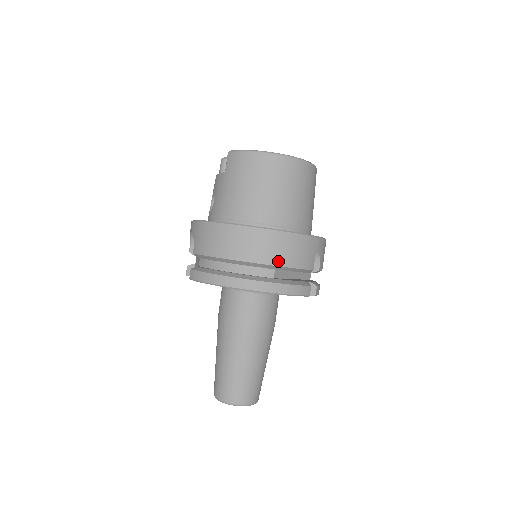
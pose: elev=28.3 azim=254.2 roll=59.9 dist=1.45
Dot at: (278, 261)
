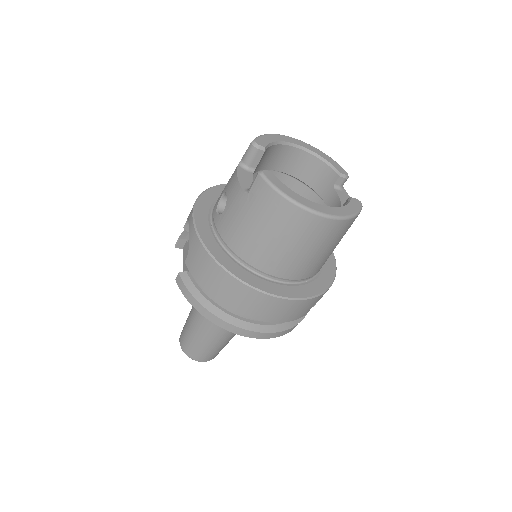
Dot at: (271, 319)
